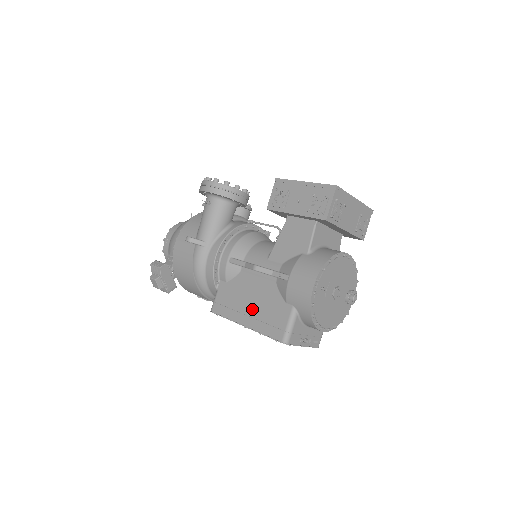
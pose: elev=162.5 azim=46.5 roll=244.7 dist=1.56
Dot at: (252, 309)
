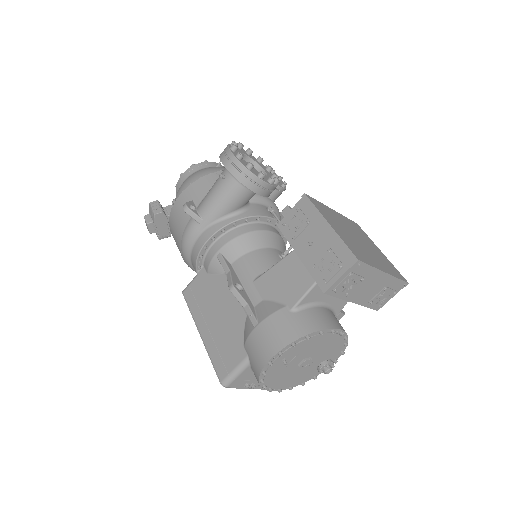
Dot at: (214, 324)
